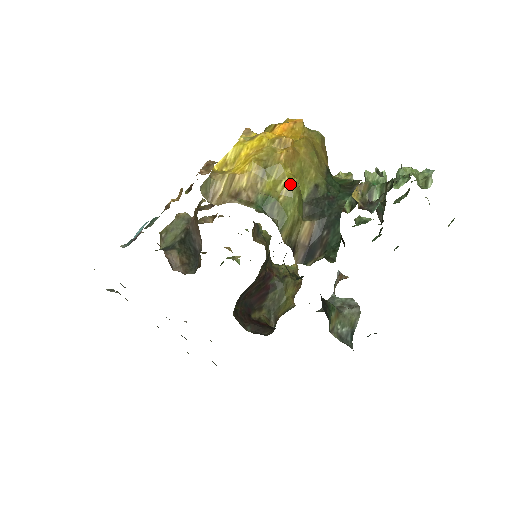
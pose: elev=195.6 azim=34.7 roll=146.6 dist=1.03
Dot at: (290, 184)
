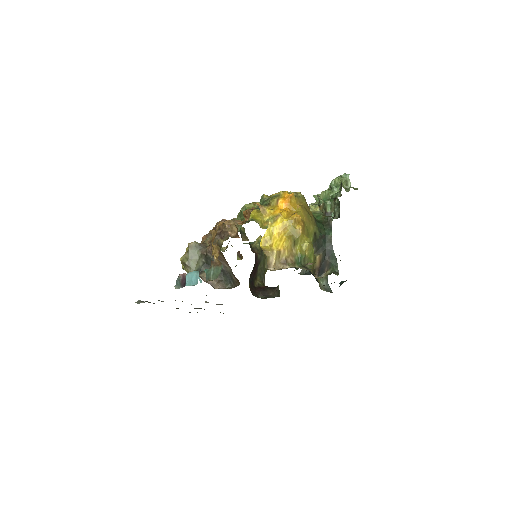
Dot at: (309, 244)
